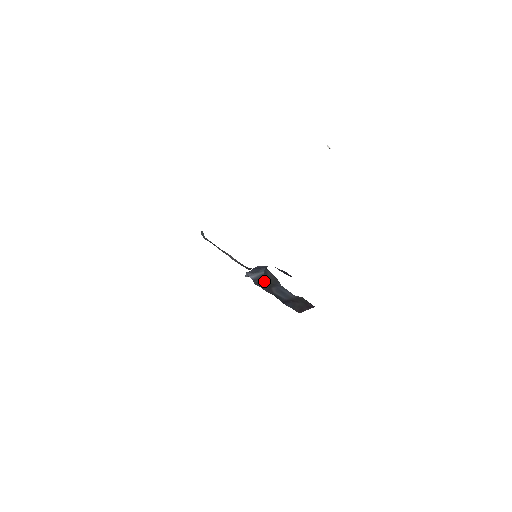
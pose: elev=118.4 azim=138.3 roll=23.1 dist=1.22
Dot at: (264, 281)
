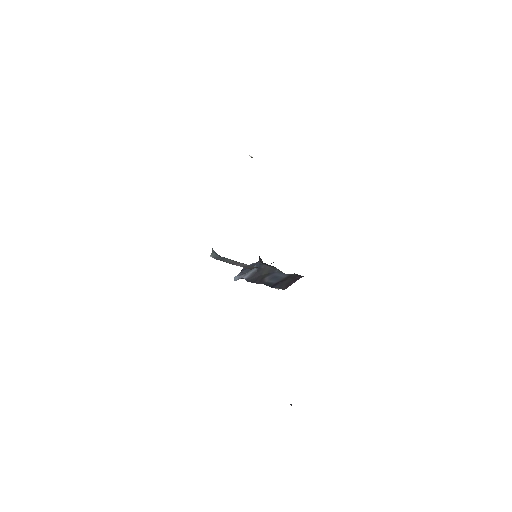
Dot at: (258, 275)
